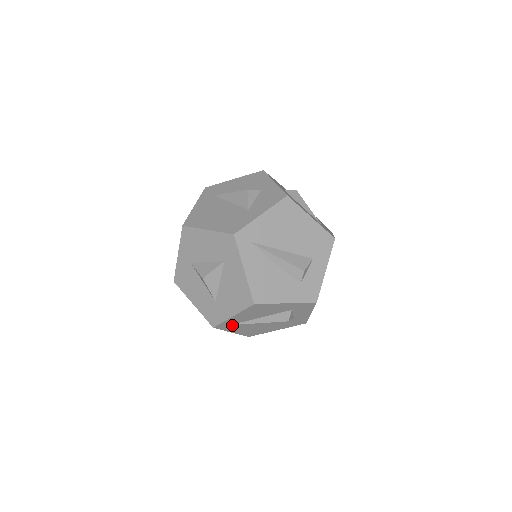
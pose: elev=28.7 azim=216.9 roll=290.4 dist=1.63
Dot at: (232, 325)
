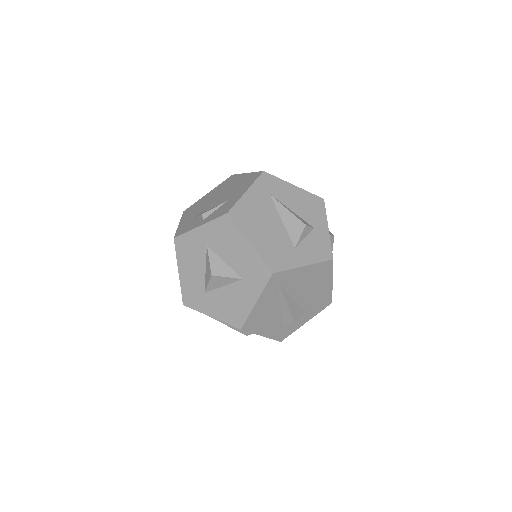
Dot at: occluded
